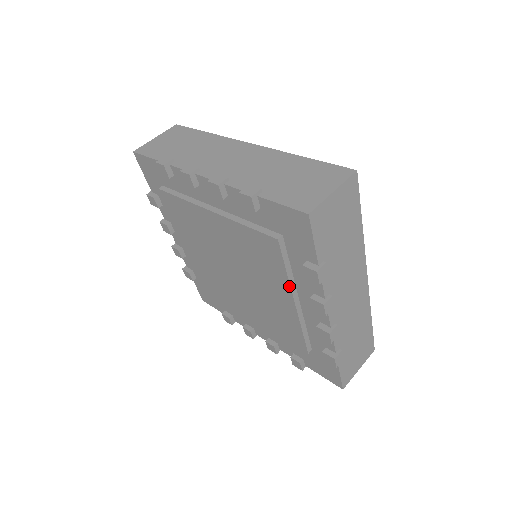
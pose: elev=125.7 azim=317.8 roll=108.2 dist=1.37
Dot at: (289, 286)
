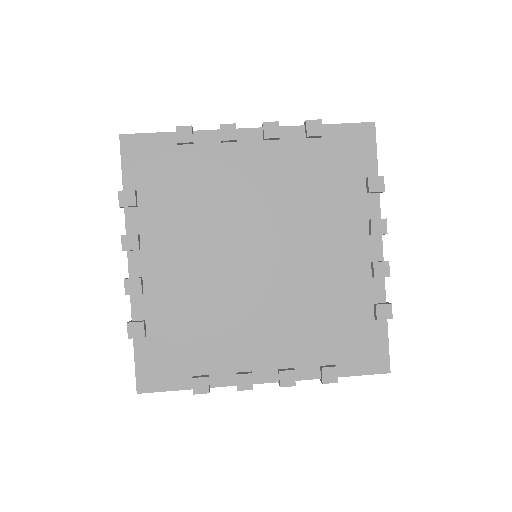
Dot at: (346, 219)
